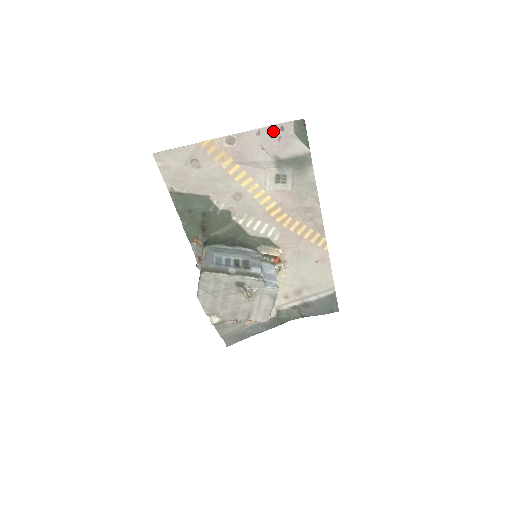
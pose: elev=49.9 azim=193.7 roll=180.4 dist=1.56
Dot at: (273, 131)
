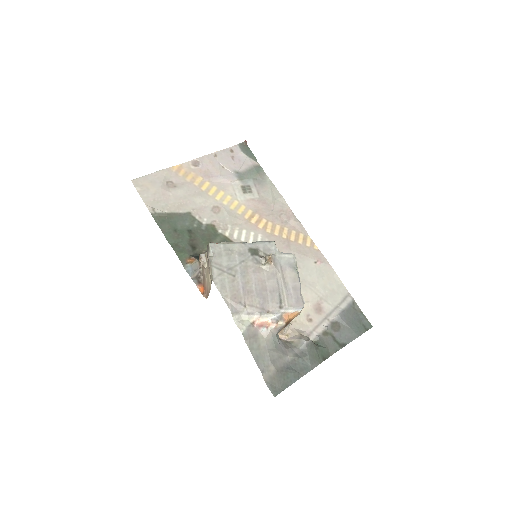
Dot at: (226, 153)
